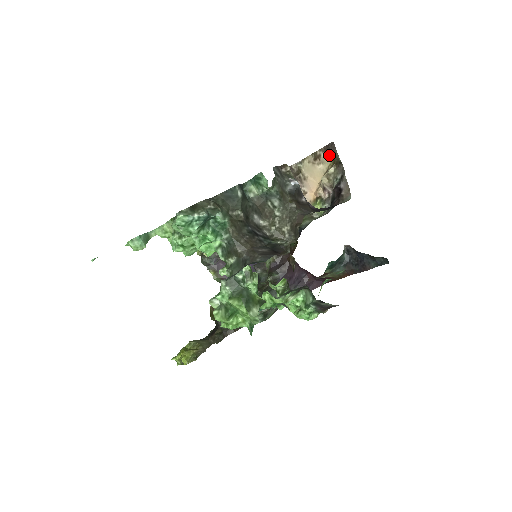
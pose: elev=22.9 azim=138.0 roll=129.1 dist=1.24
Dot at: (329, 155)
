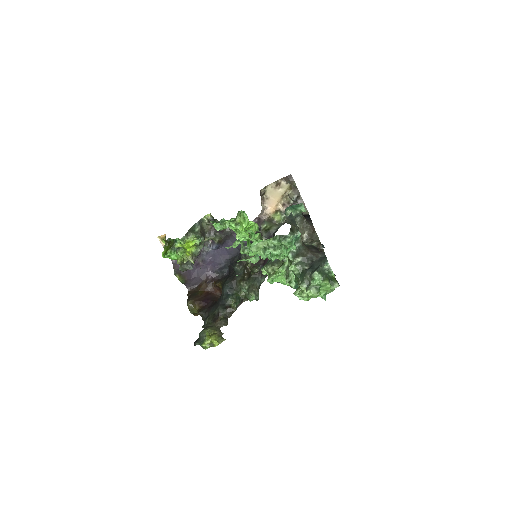
Dot at: (288, 183)
